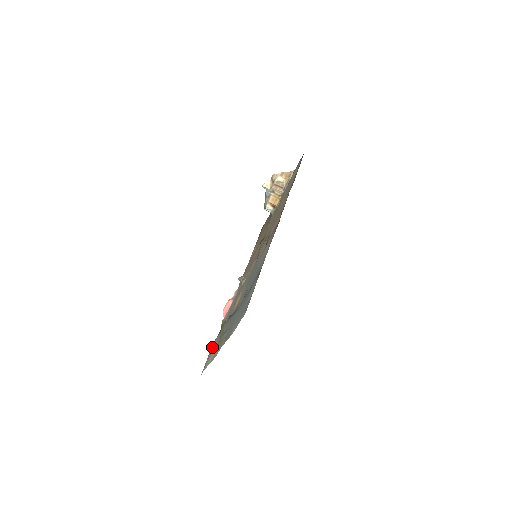
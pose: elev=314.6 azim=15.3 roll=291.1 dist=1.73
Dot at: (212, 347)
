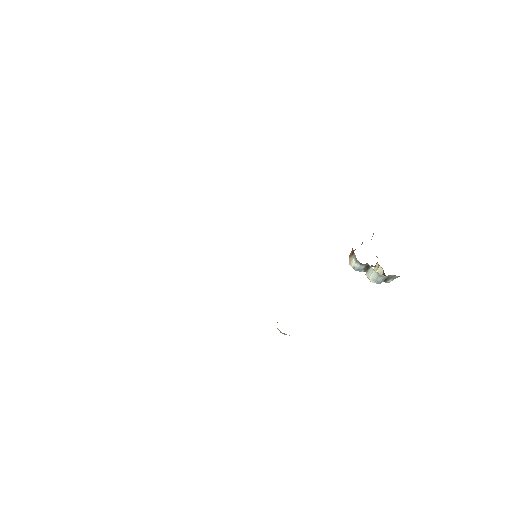
Dot at: occluded
